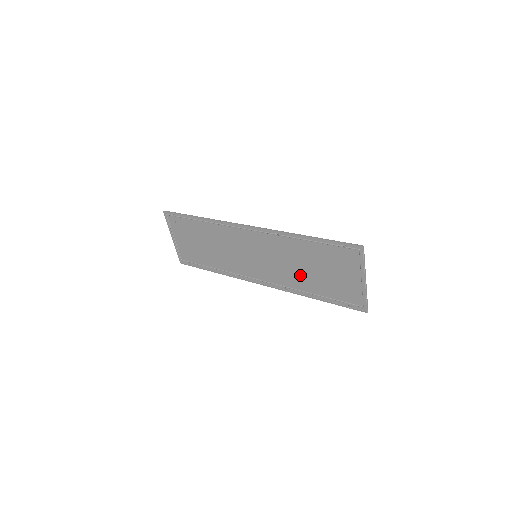
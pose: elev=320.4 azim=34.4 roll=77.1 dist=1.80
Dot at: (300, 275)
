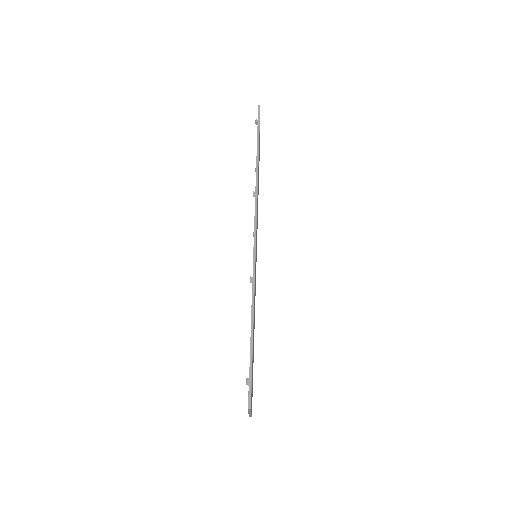
Dot at: (254, 321)
